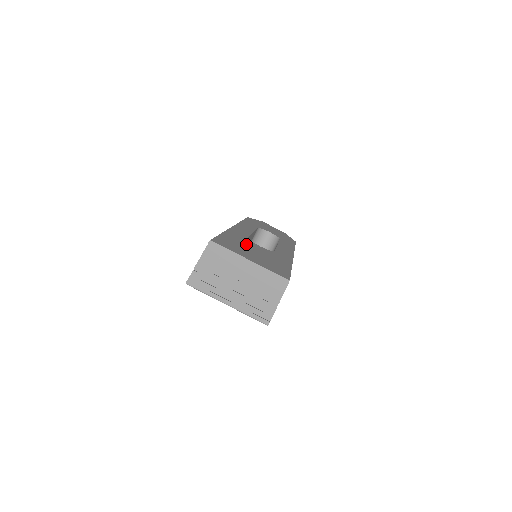
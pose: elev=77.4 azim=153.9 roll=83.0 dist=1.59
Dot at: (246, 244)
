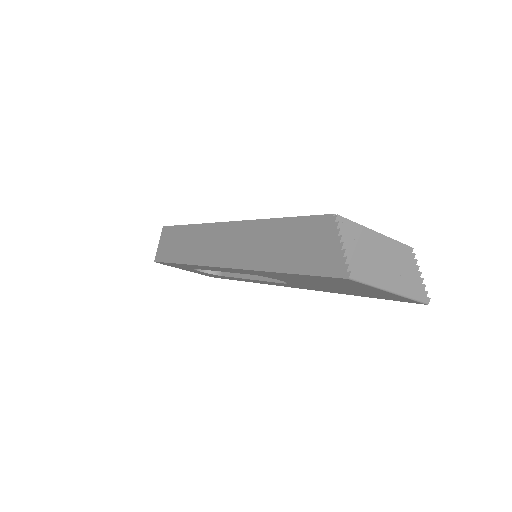
Dot at: occluded
